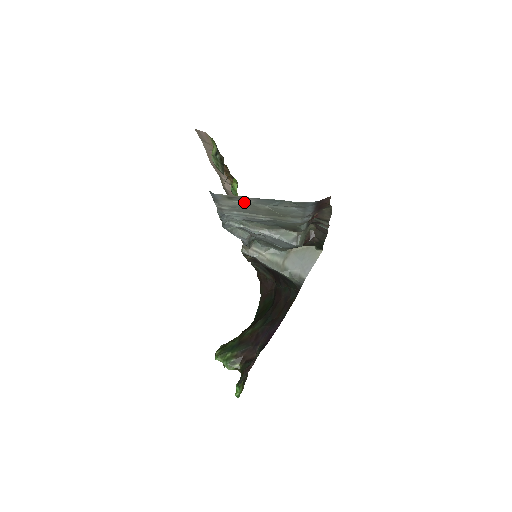
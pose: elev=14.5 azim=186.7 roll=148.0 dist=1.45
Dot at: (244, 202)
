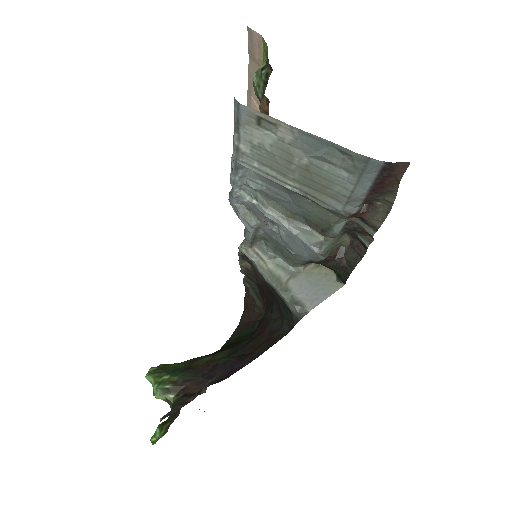
Dot at: (277, 137)
